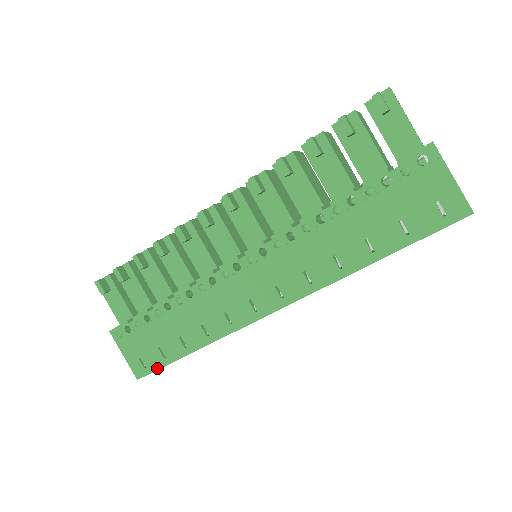
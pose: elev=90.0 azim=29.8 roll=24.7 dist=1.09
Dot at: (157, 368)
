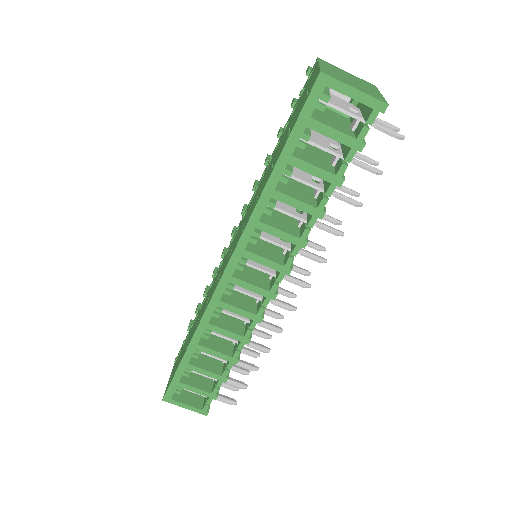
Dot at: (171, 380)
